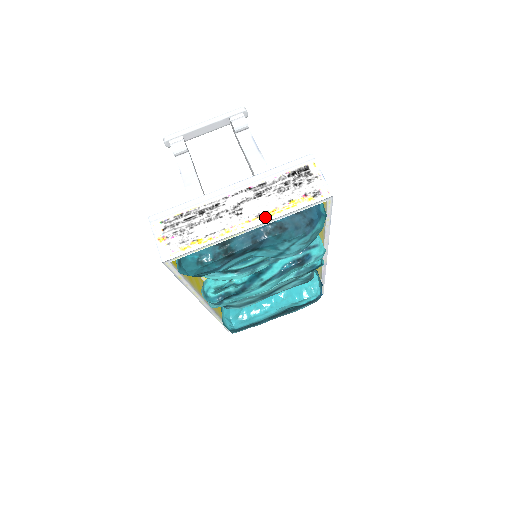
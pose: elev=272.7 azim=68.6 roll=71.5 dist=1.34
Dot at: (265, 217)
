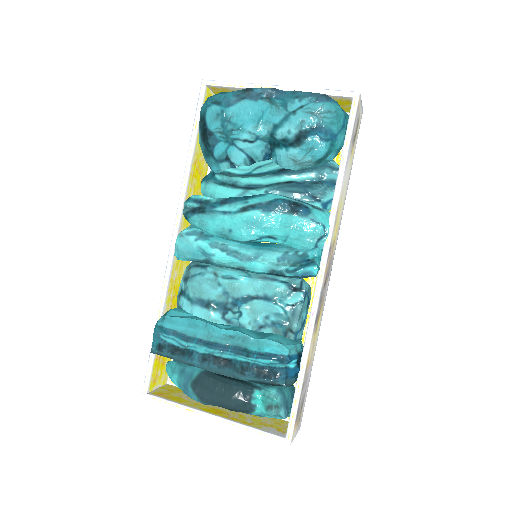
Dot at: (295, 89)
